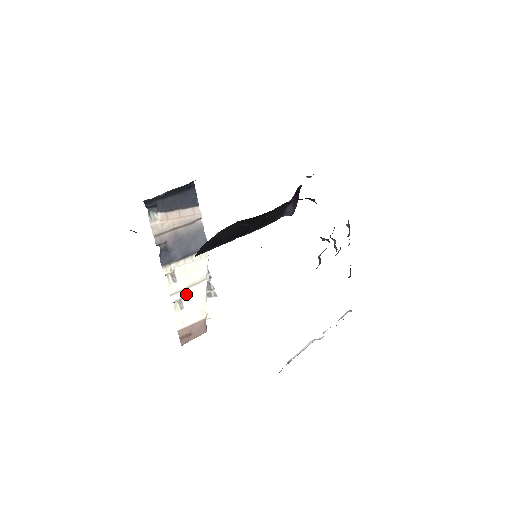
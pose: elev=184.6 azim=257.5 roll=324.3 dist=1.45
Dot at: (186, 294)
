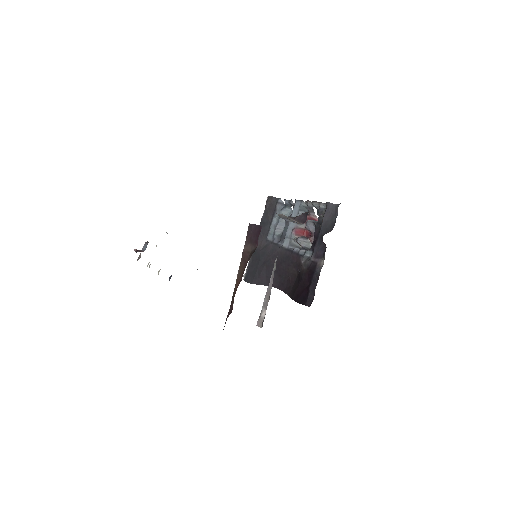
Dot at: occluded
